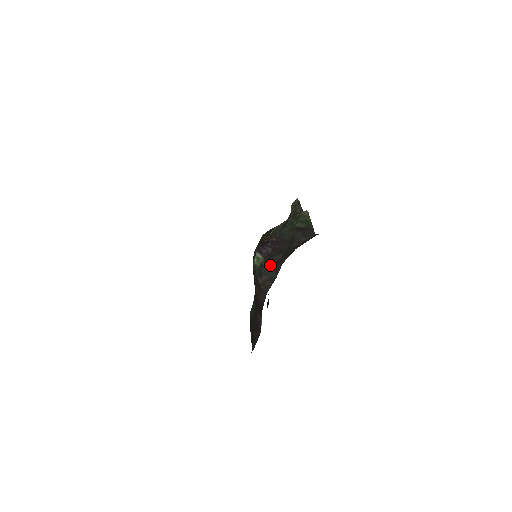
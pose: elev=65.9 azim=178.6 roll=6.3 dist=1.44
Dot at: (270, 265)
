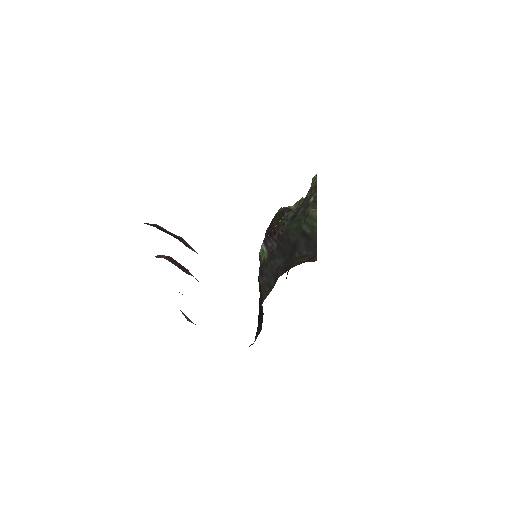
Dot at: (271, 268)
